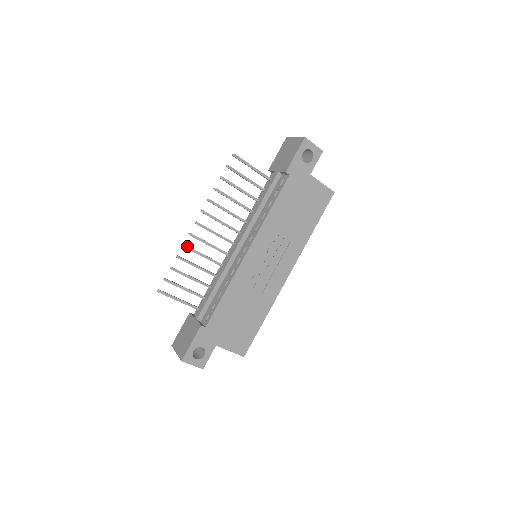
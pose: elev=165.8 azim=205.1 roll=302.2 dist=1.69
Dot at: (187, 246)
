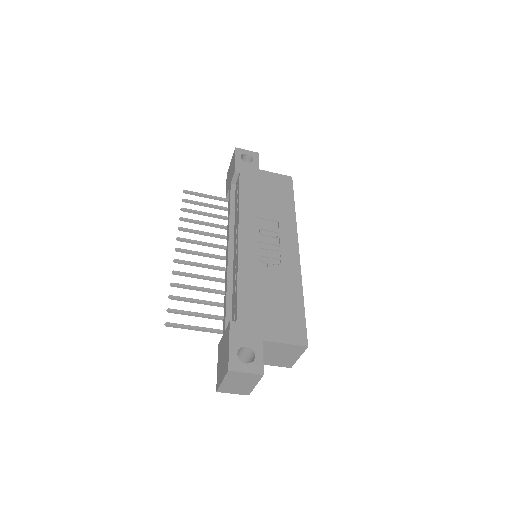
Dot at: (177, 271)
